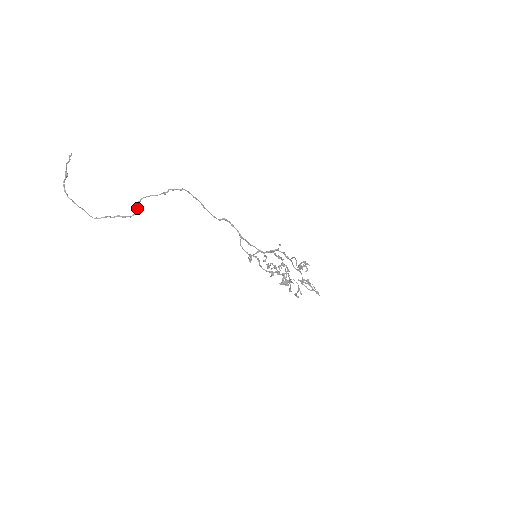
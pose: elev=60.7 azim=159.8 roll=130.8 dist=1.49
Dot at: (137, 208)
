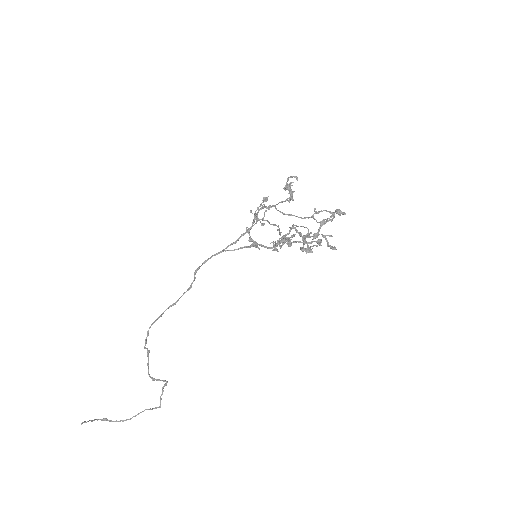
Dot at: (159, 380)
